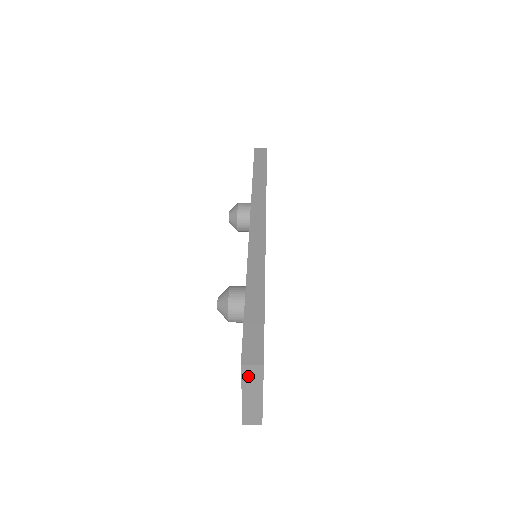
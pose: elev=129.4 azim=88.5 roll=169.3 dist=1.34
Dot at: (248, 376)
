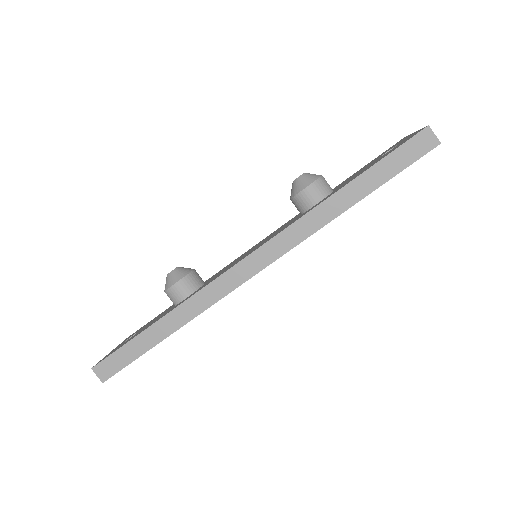
Dot at: occluded
